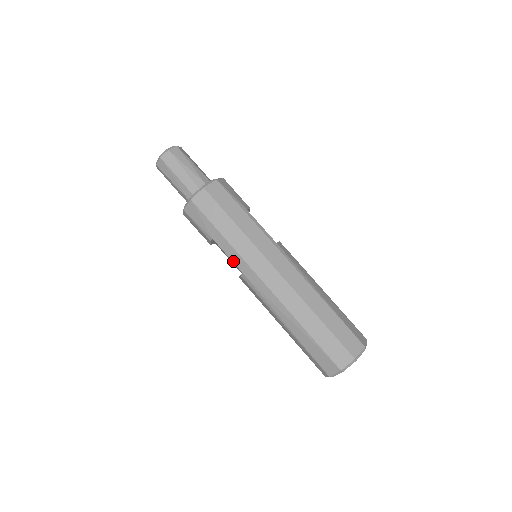
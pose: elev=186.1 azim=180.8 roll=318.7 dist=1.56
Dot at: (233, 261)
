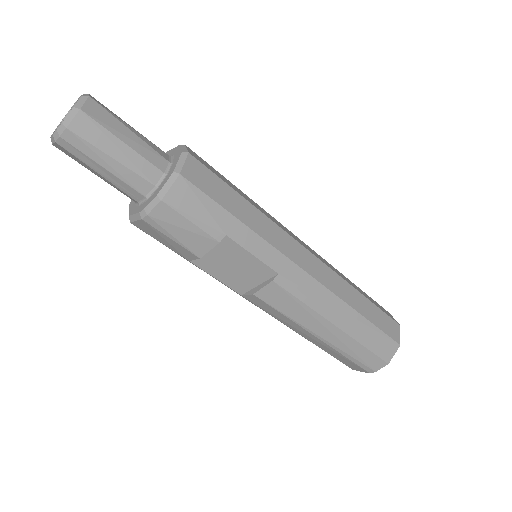
Dot at: (263, 260)
